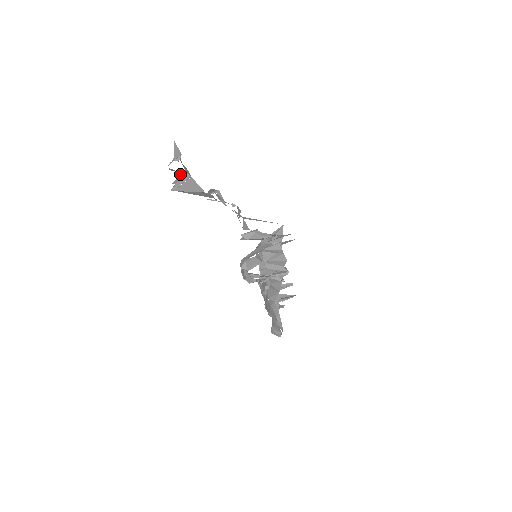
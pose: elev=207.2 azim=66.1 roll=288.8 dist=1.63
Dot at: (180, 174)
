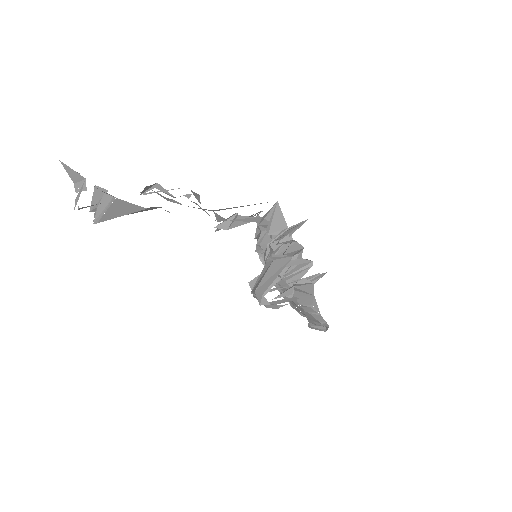
Dot at: occluded
